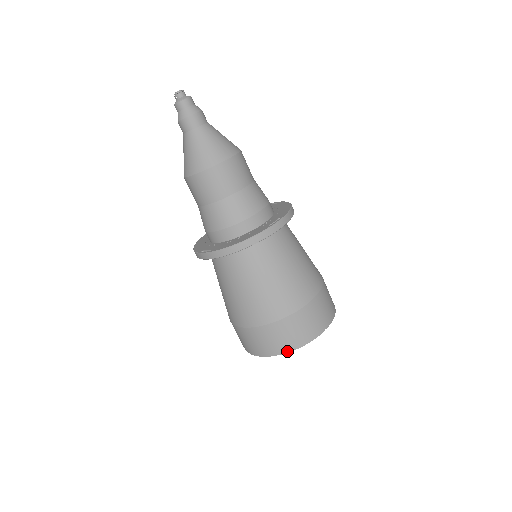
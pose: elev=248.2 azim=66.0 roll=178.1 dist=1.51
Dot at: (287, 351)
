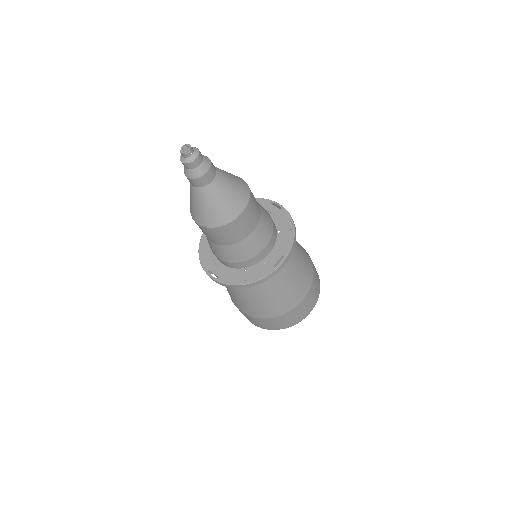
Dot at: (277, 329)
